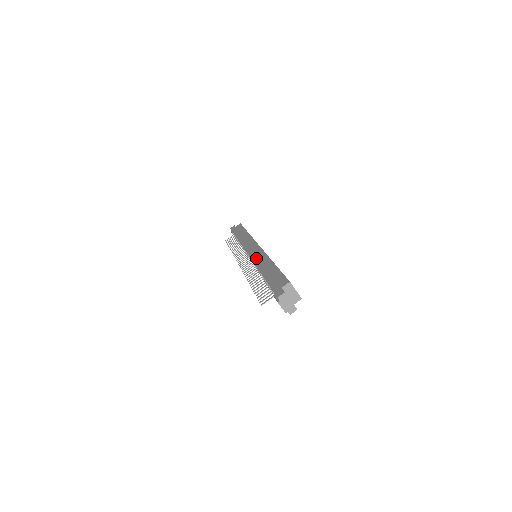
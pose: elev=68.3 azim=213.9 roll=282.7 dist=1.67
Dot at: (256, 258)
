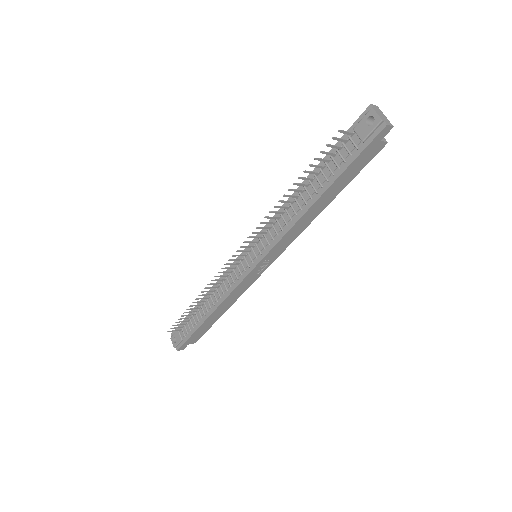
Dot at: occluded
